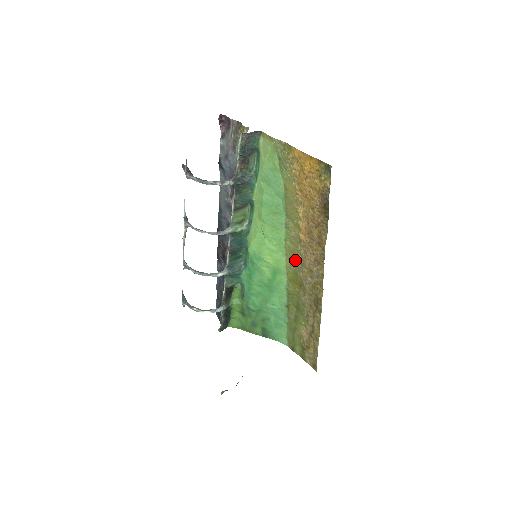
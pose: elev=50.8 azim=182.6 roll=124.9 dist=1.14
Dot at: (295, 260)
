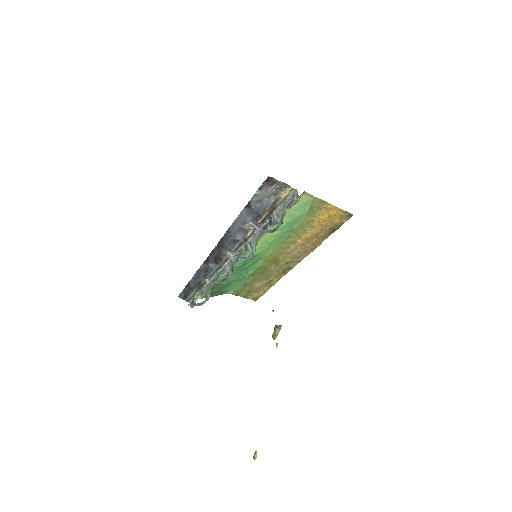
Dot at: (282, 252)
